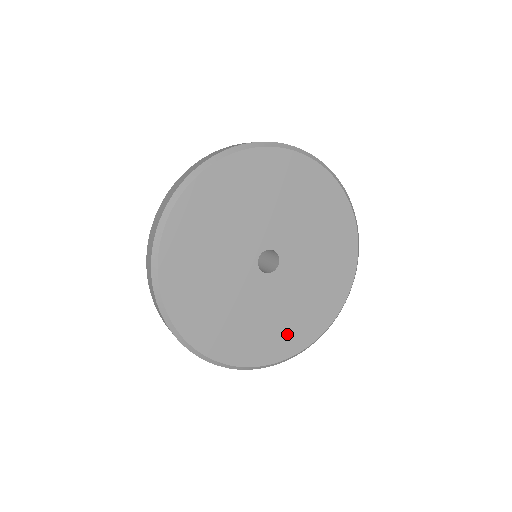
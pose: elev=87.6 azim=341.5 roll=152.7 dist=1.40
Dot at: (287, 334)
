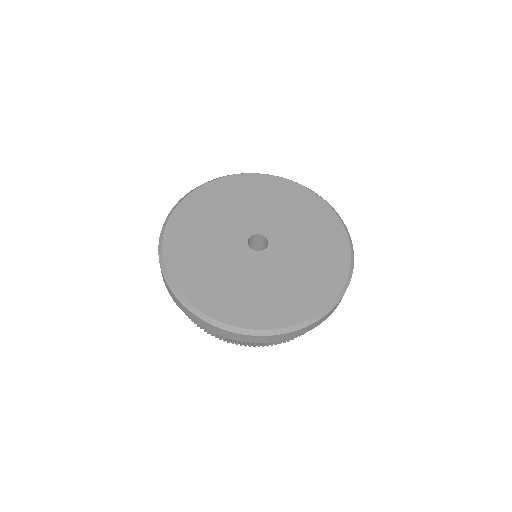
Dot at: (312, 288)
